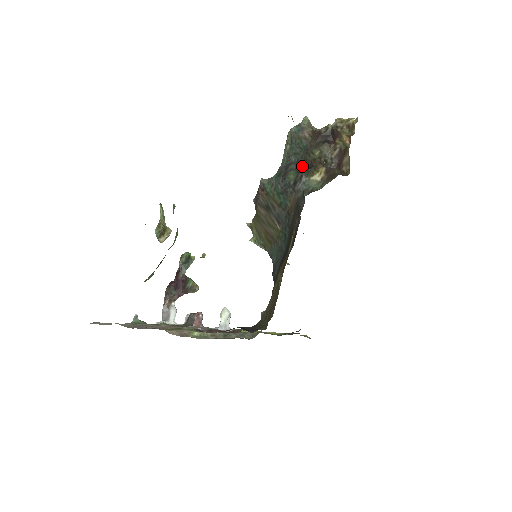
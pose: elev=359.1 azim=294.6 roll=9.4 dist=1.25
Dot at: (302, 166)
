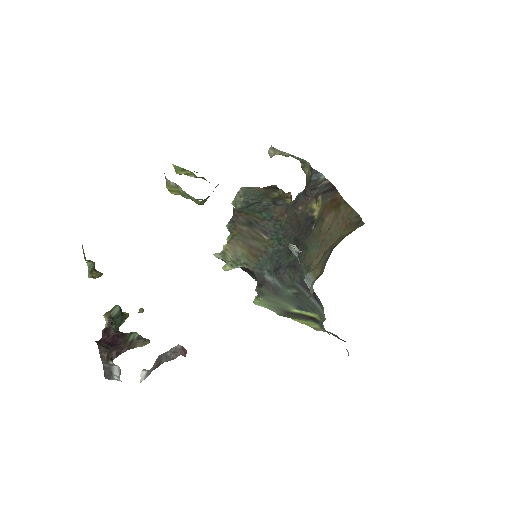
Dot at: occluded
